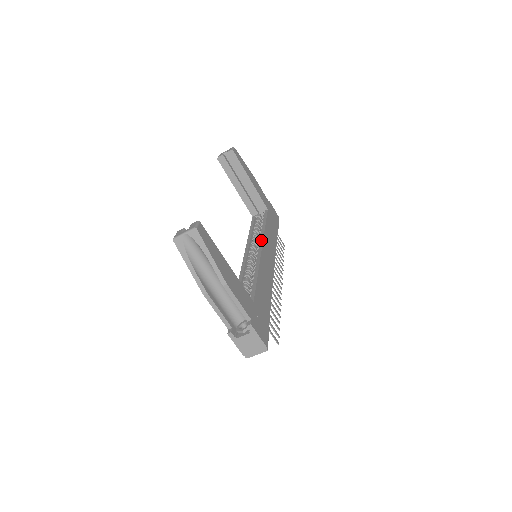
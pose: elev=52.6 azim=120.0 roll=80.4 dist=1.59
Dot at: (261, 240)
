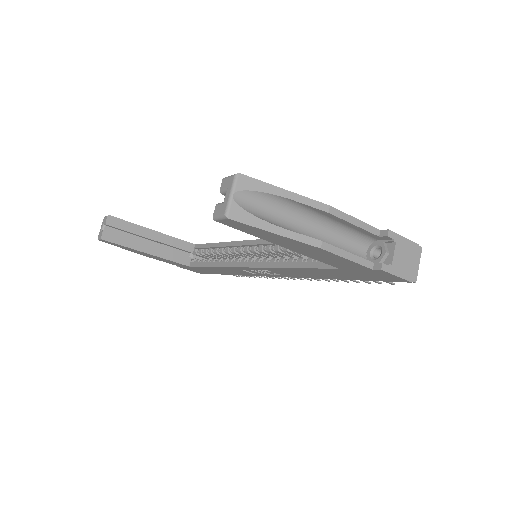
Dot at: (240, 243)
